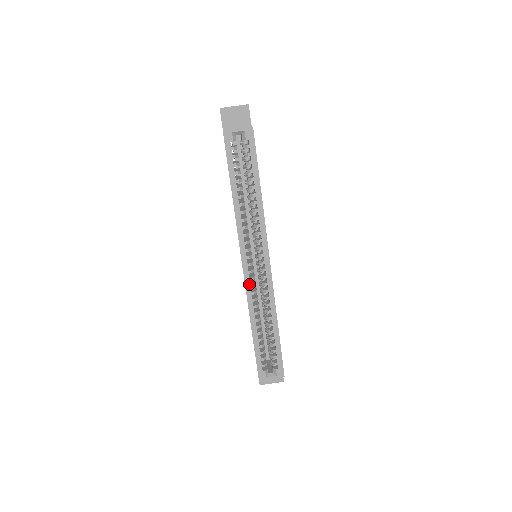
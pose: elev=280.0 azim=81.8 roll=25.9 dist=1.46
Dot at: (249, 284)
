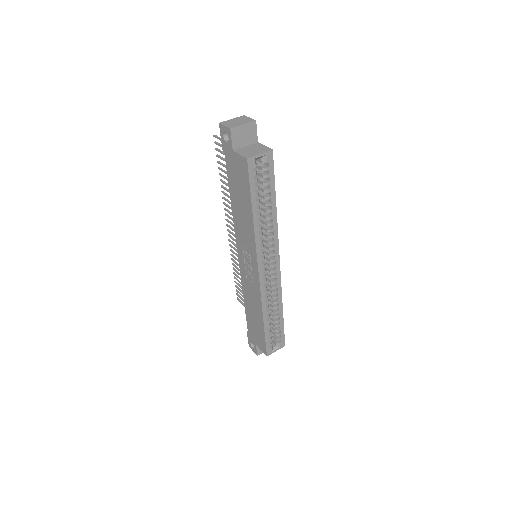
Dot at: (263, 287)
